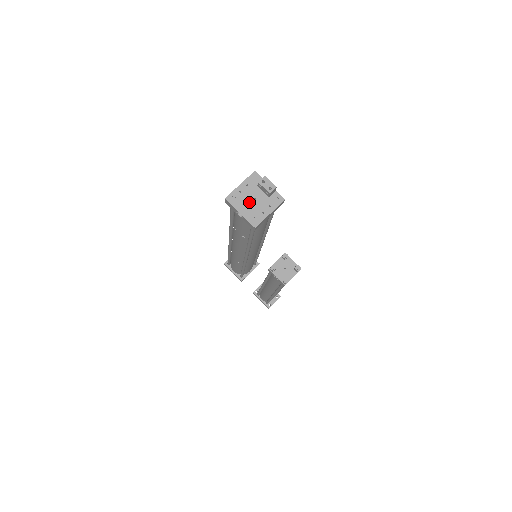
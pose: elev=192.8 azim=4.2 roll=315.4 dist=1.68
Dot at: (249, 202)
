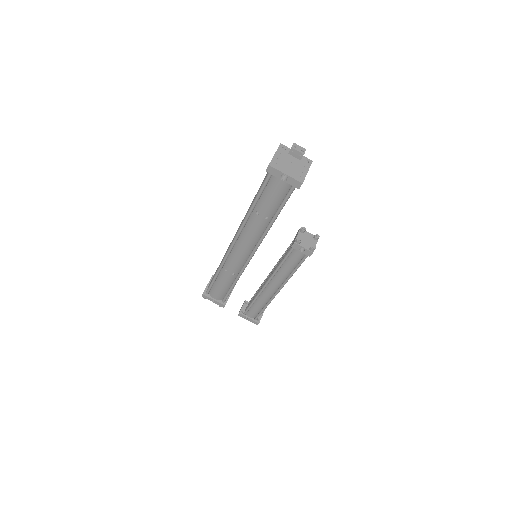
Dot at: (288, 165)
